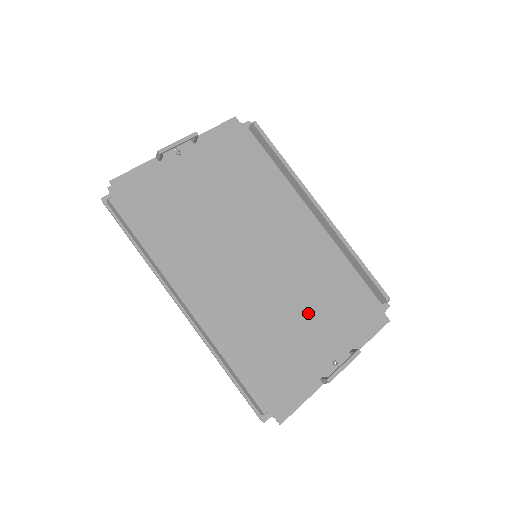
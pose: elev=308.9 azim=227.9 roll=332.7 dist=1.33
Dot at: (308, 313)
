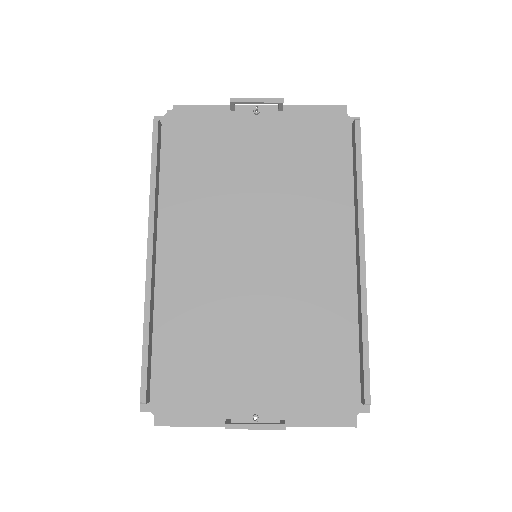
Dot at: (266, 348)
